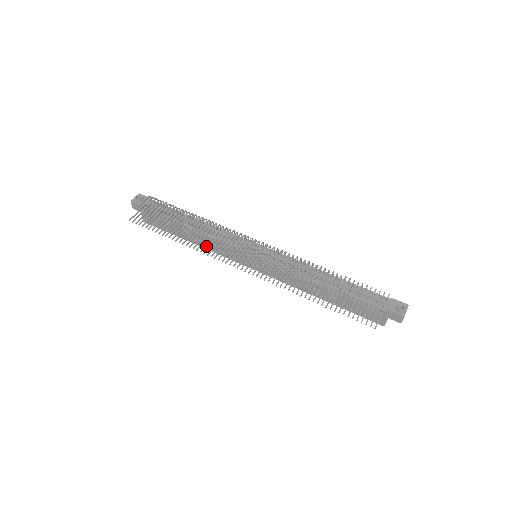
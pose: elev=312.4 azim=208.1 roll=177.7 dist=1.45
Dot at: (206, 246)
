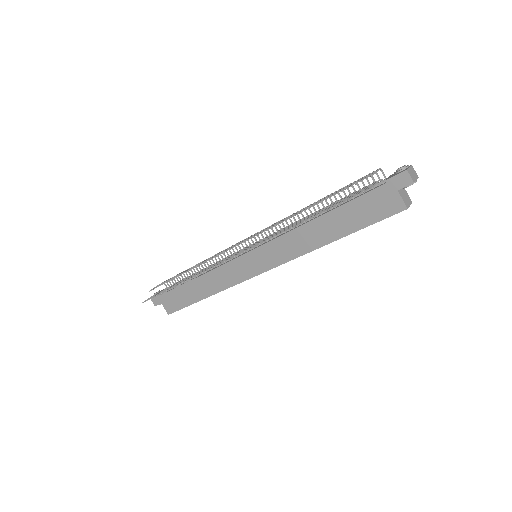
Dot at: (217, 288)
